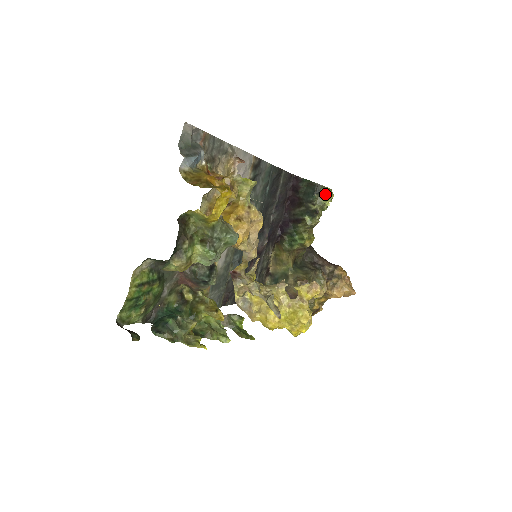
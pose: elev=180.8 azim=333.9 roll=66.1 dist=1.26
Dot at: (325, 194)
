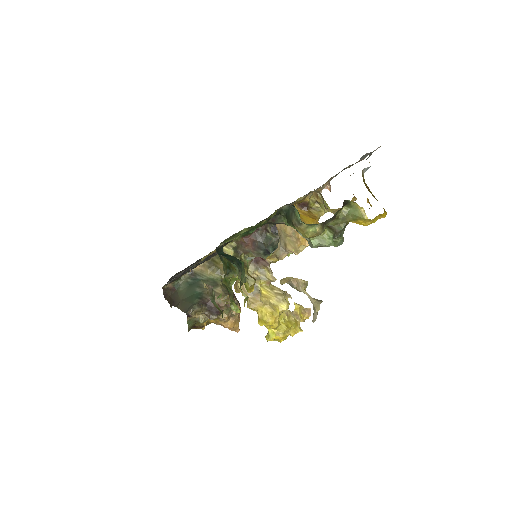
Dot at: occluded
